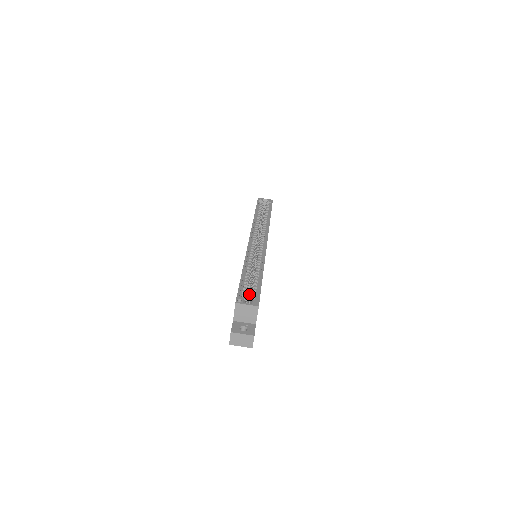
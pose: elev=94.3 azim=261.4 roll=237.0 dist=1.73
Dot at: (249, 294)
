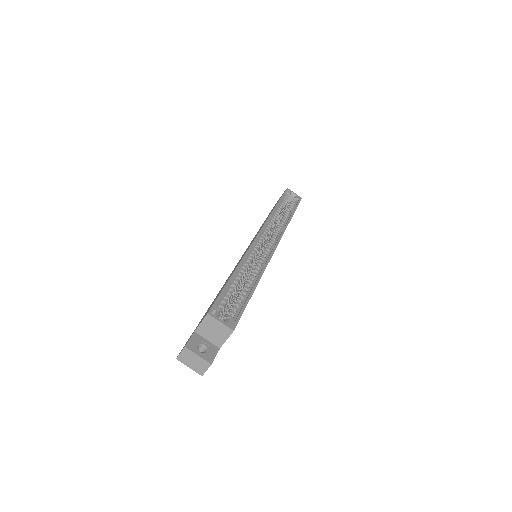
Dot at: occluded
